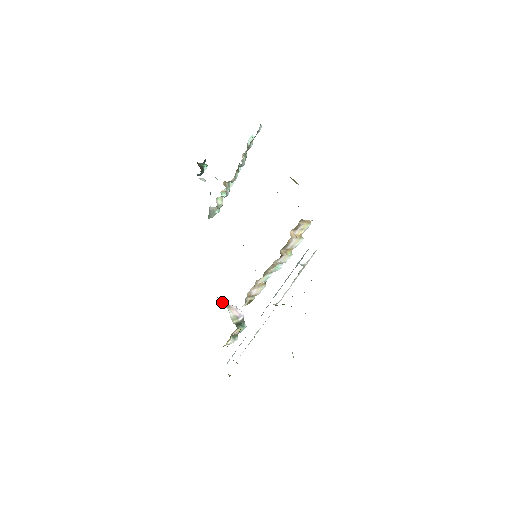
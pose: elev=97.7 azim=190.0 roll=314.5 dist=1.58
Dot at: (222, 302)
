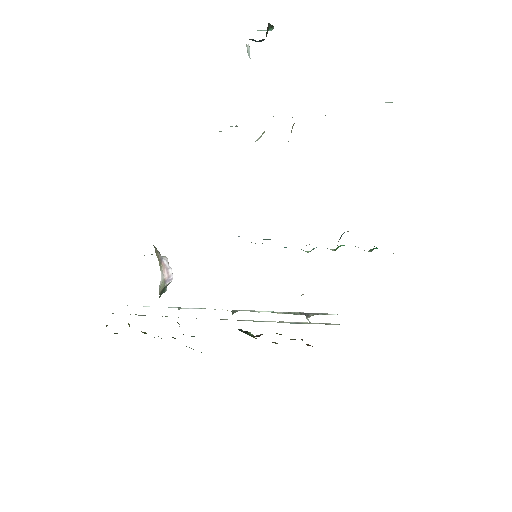
Dot at: (158, 257)
